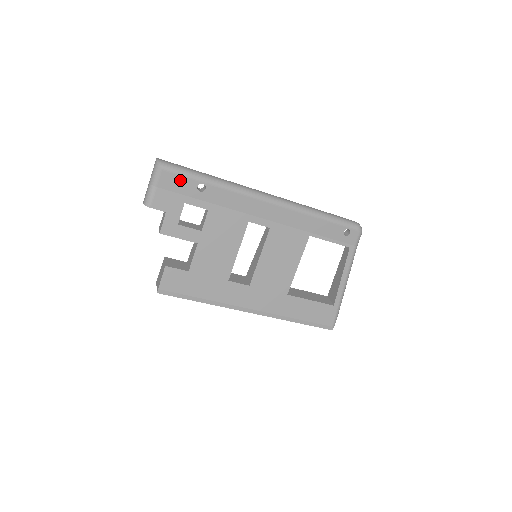
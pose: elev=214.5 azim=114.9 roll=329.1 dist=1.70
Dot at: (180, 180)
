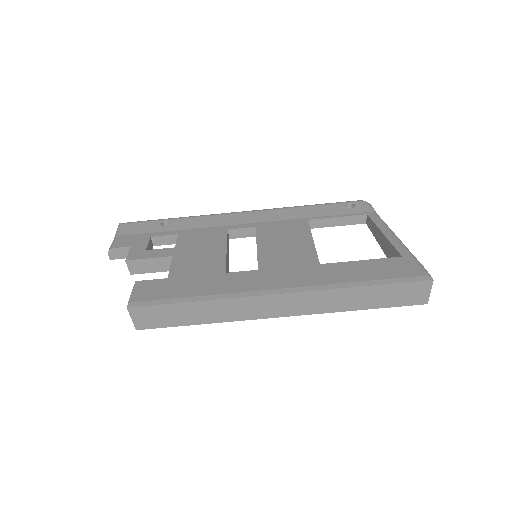
Dot at: (142, 225)
